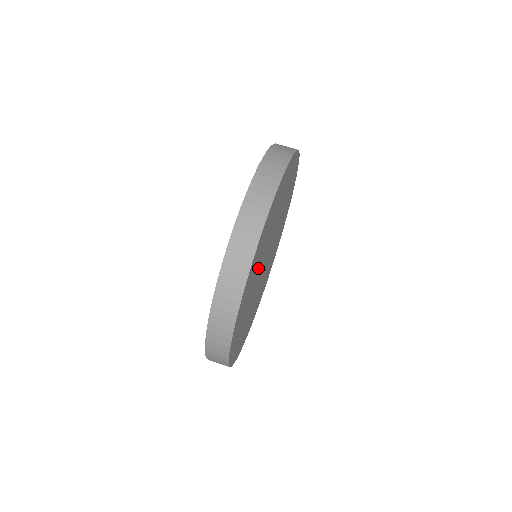
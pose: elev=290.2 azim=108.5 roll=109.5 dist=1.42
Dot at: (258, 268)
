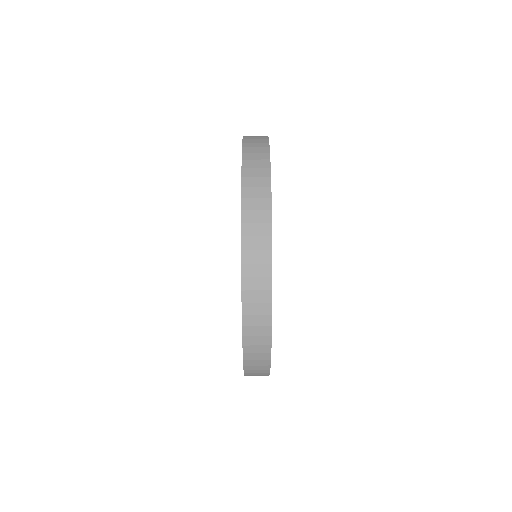
Dot at: occluded
